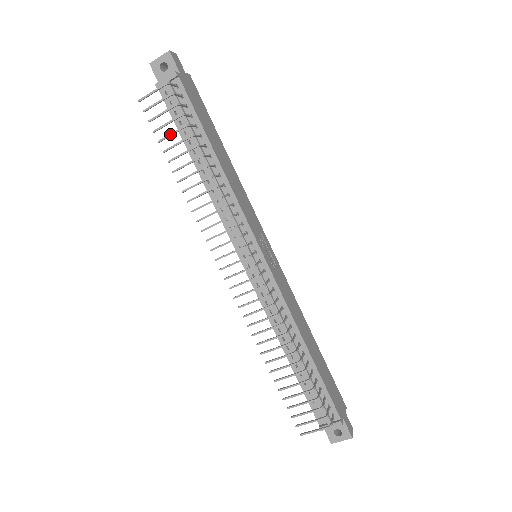
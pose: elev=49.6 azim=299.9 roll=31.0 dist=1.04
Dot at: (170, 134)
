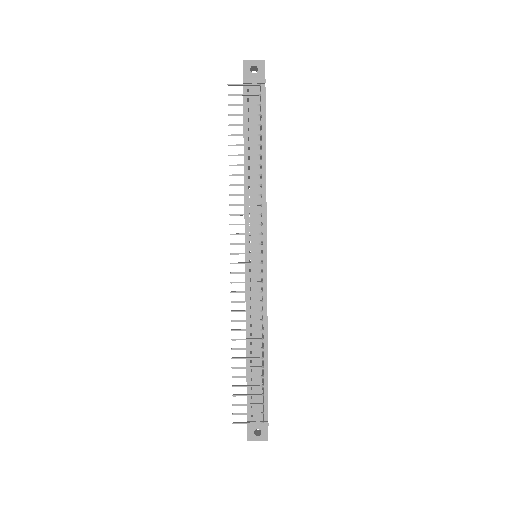
Dot at: (242, 124)
